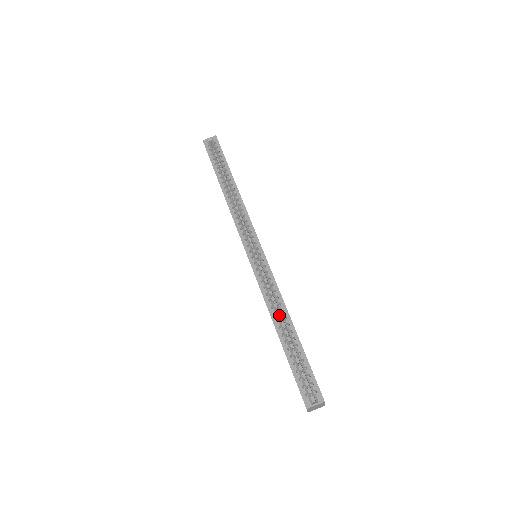
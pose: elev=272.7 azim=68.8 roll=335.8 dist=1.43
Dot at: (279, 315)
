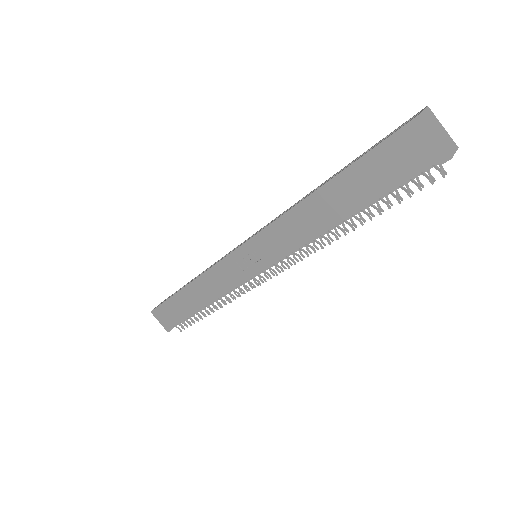
Dot at: occluded
